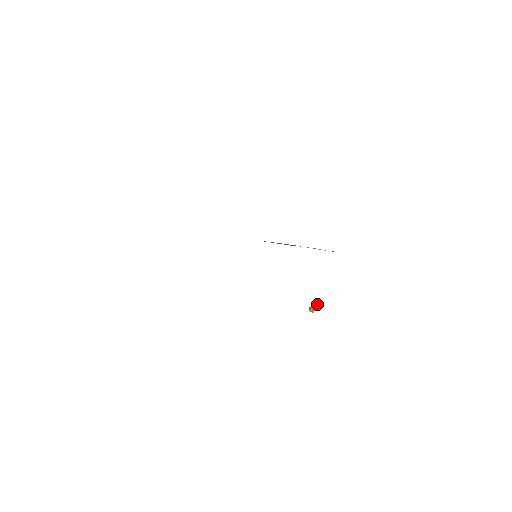
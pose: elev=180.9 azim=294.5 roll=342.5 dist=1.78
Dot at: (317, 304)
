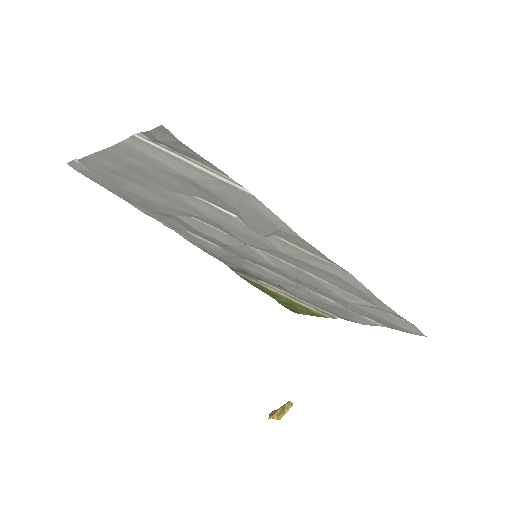
Dot at: (291, 403)
